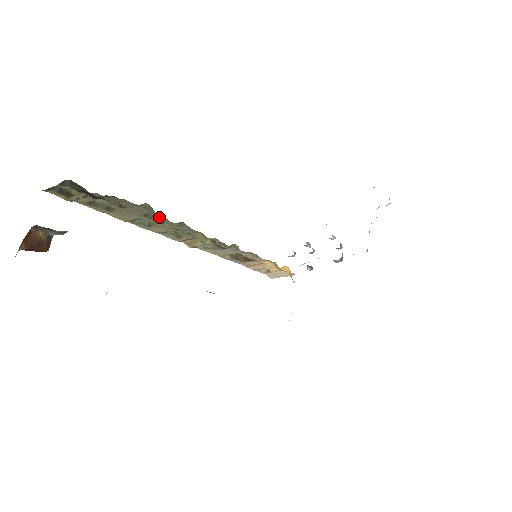
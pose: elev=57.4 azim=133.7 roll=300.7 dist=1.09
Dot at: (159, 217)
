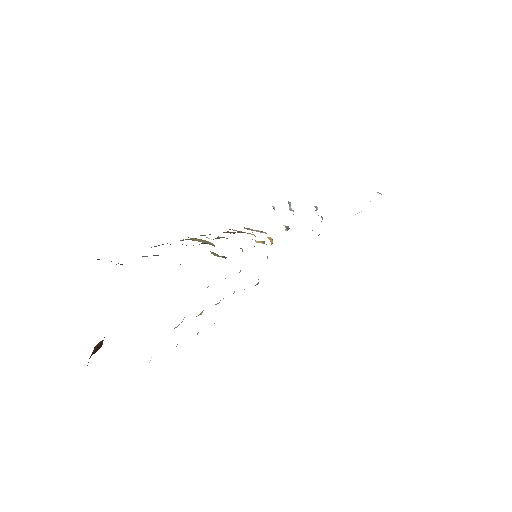
Dot at: occluded
